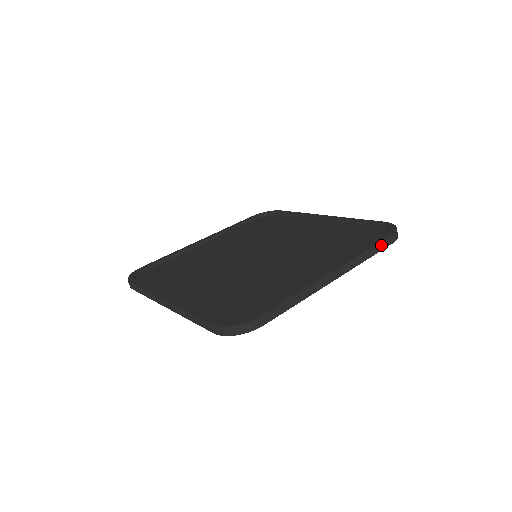
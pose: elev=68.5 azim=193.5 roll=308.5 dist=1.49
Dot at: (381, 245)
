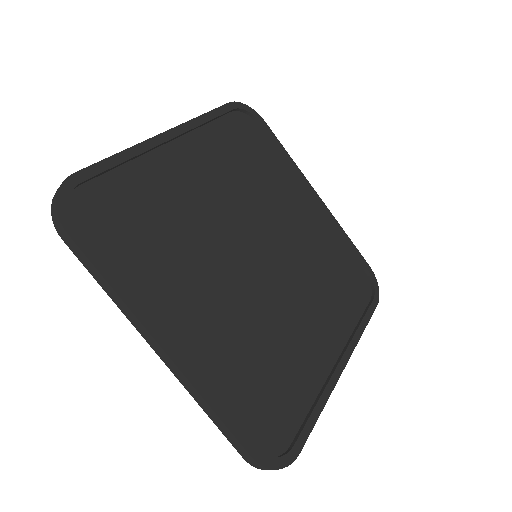
Dot at: (368, 317)
